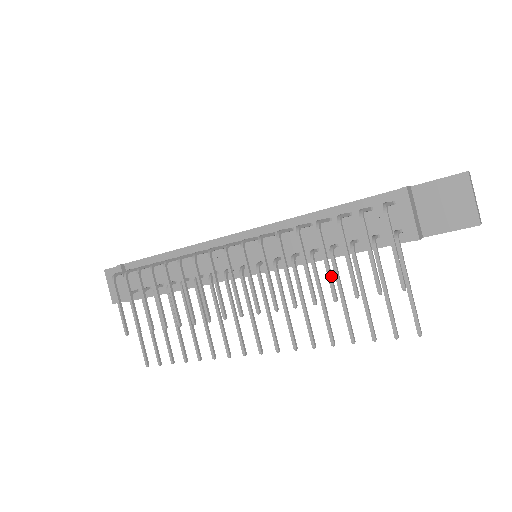
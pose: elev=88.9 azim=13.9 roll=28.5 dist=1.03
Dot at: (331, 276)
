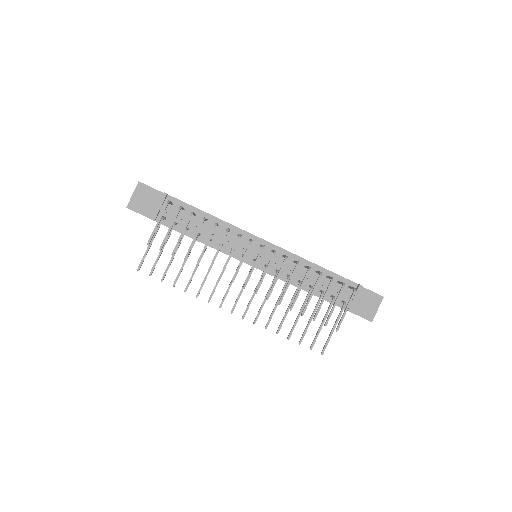
Dot at: occluded
